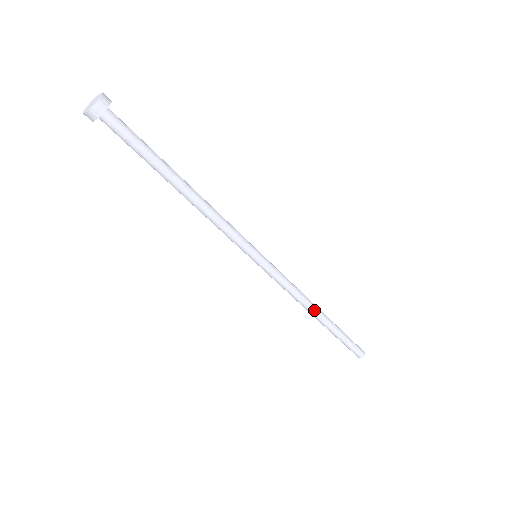
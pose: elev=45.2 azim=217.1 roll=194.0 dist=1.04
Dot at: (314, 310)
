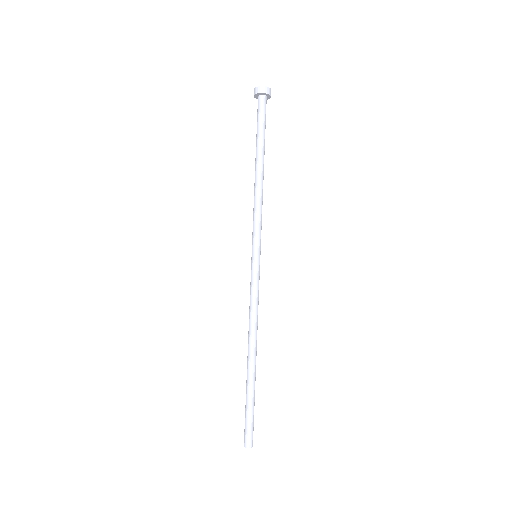
Dot at: (252, 345)
